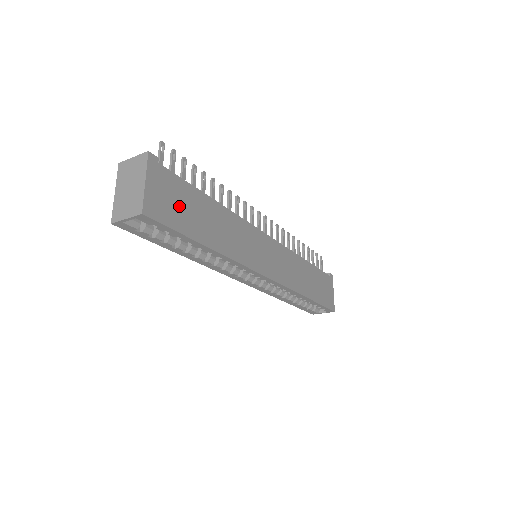
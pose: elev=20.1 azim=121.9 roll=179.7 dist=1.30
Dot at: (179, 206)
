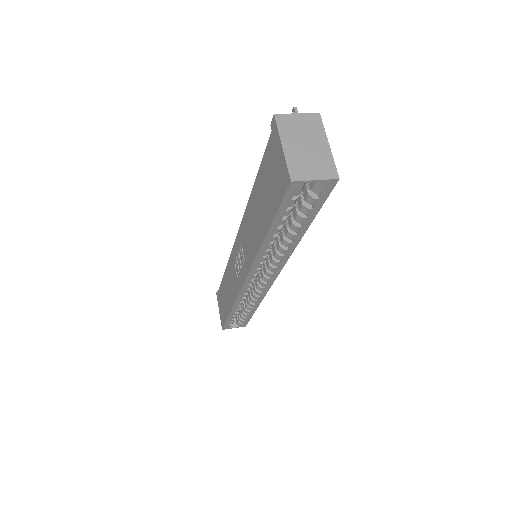
Dot at: occluded
